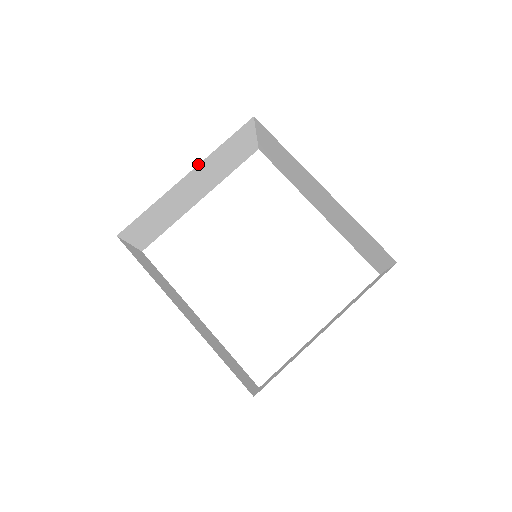
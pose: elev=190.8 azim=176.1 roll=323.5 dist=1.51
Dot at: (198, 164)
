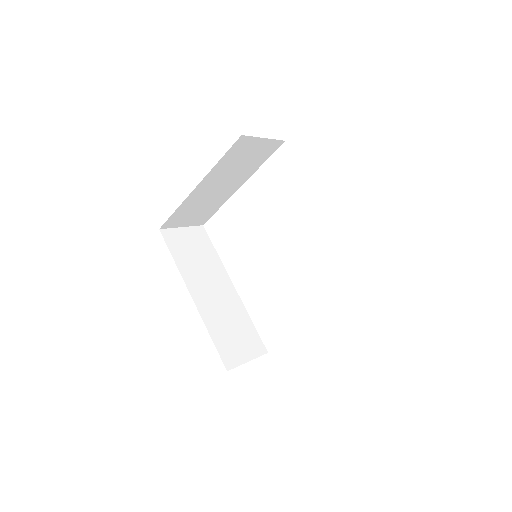
Dot at: (203, 178)
